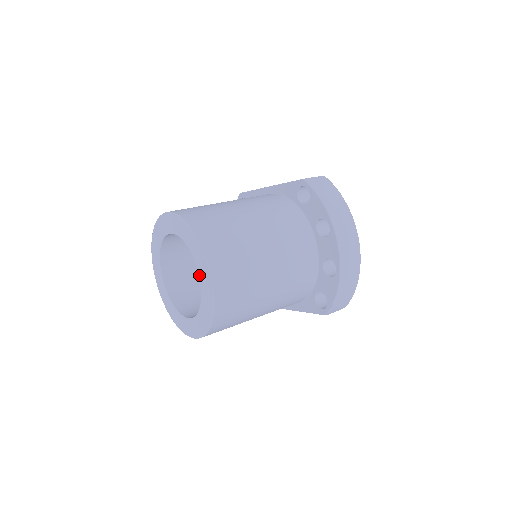
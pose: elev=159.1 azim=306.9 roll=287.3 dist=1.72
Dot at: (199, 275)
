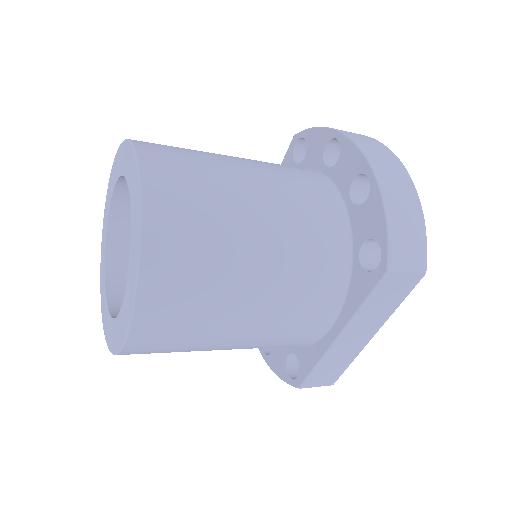
Dot at: (128, 186)
